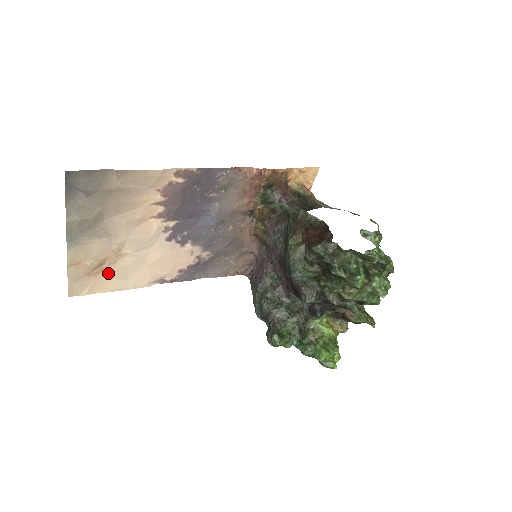
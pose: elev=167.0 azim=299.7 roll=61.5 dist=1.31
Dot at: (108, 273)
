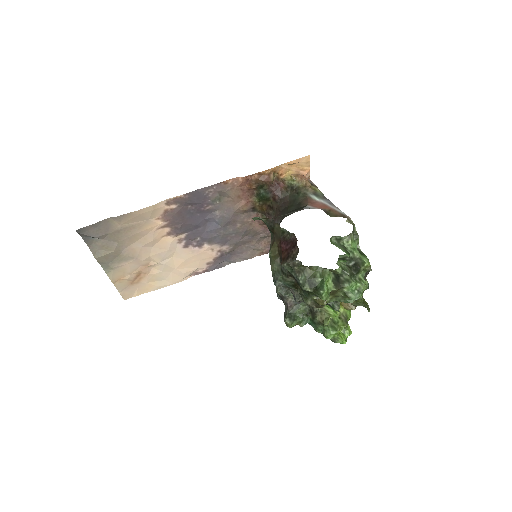
Dot at: (147, 279)
